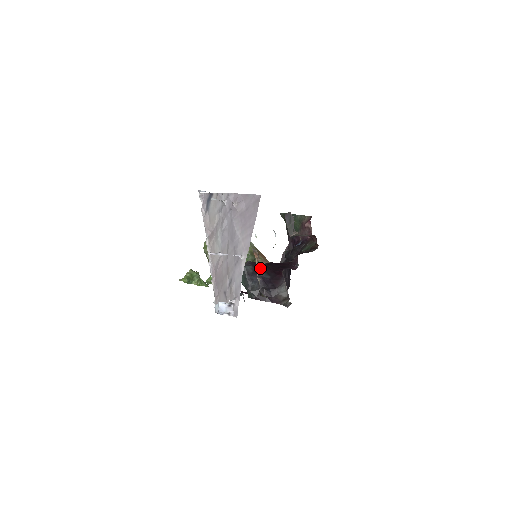
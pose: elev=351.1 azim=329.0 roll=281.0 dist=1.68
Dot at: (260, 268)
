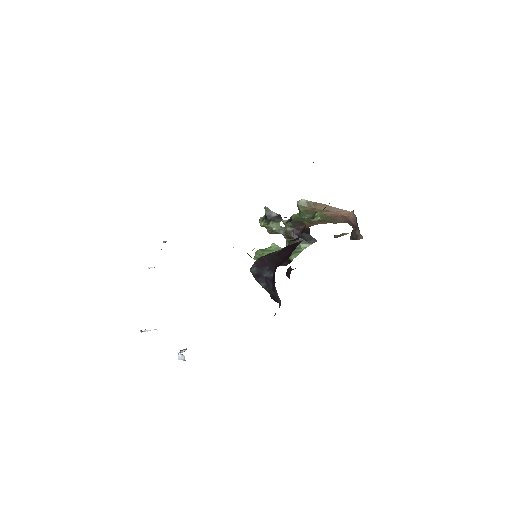
Dot at: (265, 266)
